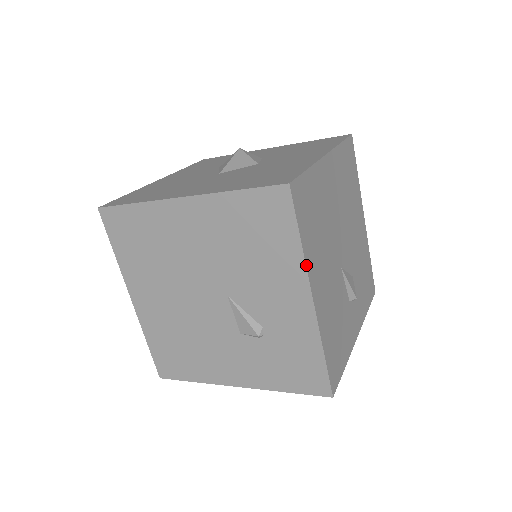
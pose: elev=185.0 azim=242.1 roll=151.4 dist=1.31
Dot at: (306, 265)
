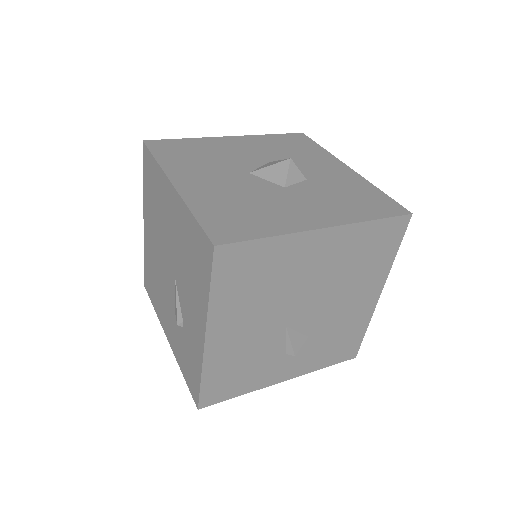
Dot at: (208, 313)
